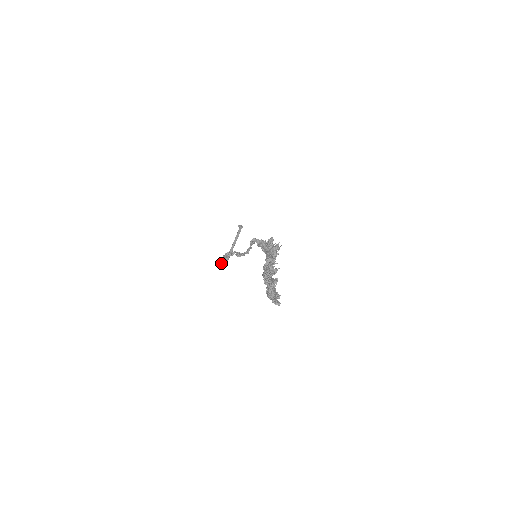
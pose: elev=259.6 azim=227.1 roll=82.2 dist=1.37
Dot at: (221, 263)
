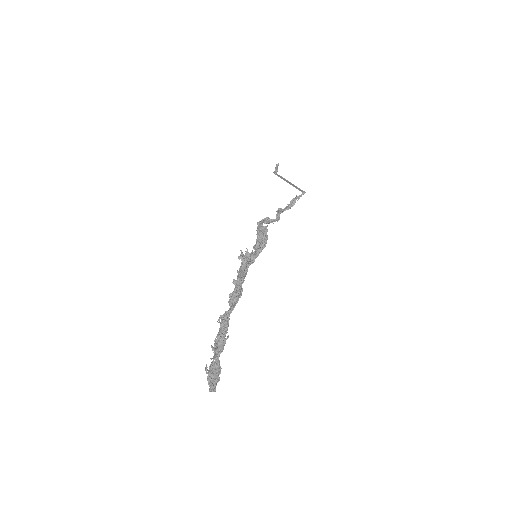
Dot at: (292, 206)
